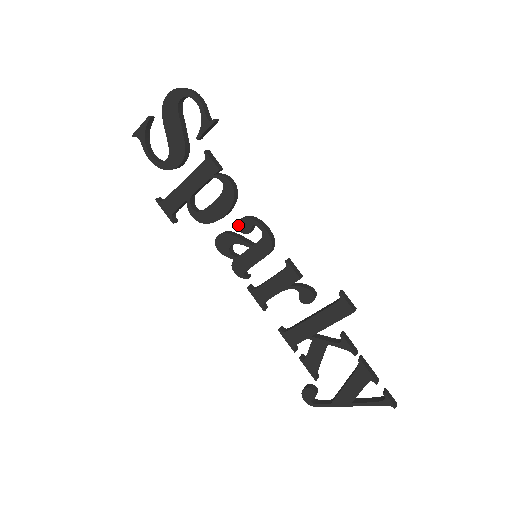
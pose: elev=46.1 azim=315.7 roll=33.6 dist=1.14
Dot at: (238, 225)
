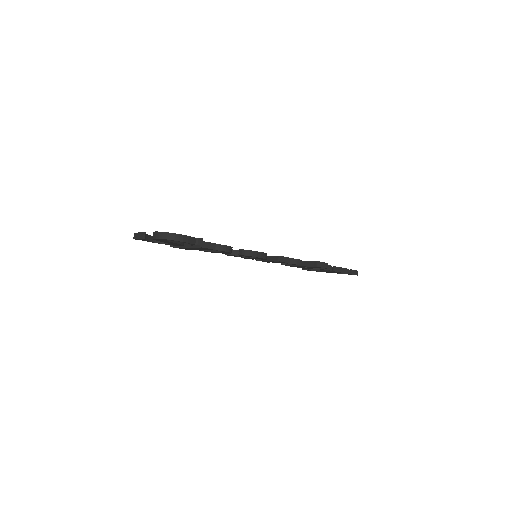
Dot at: (239, 255)
